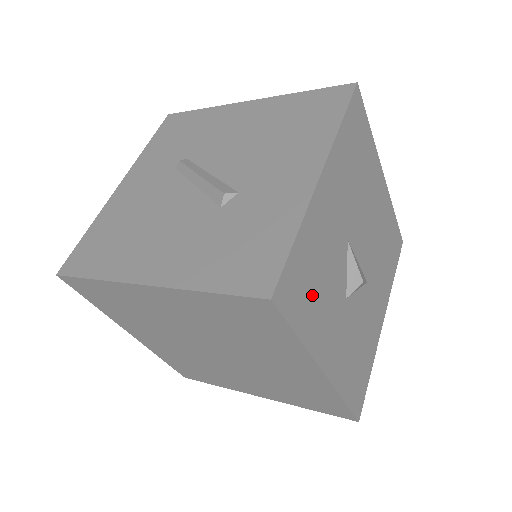
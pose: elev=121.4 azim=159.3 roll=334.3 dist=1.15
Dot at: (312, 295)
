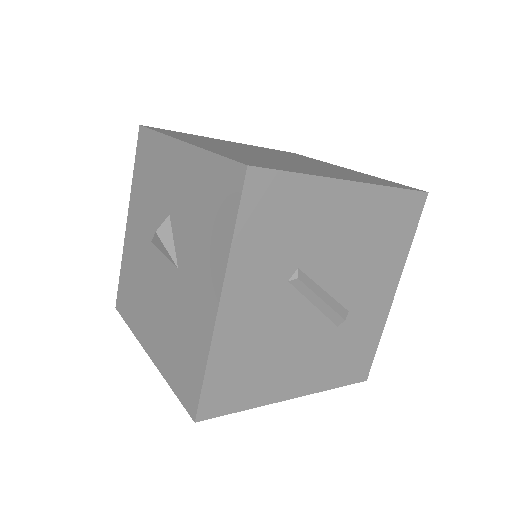
Dot at: occluded
